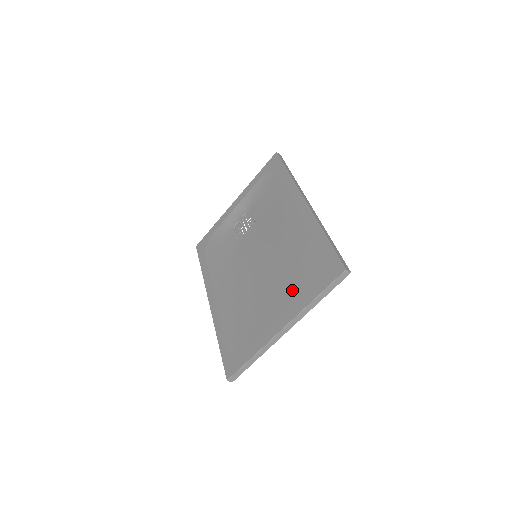
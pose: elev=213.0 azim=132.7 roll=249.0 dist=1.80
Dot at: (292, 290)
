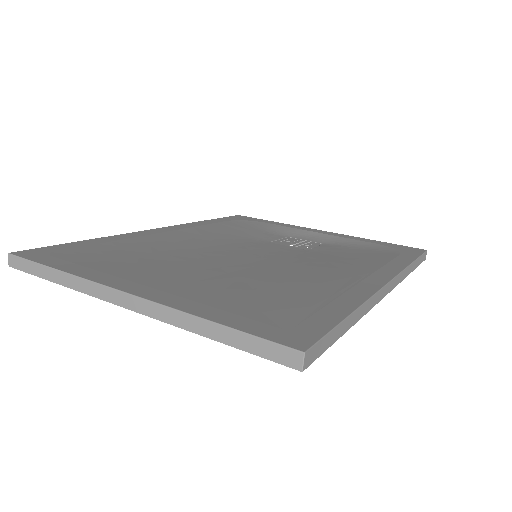
Dot at: (215, 291)
